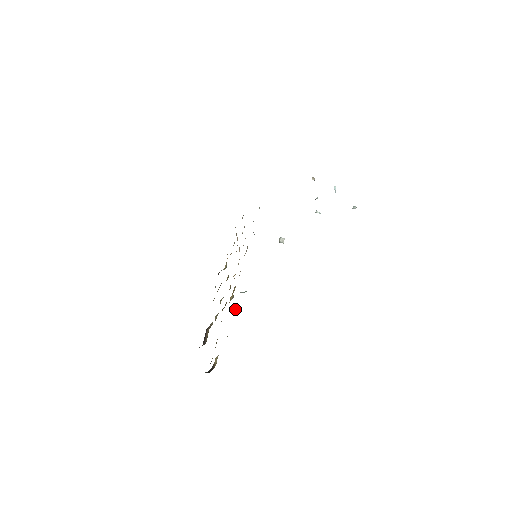
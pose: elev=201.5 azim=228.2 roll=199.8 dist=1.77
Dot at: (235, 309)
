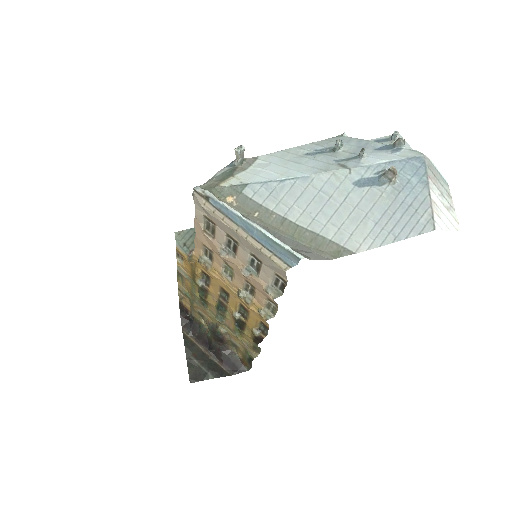
Dot at: (176, 252)
